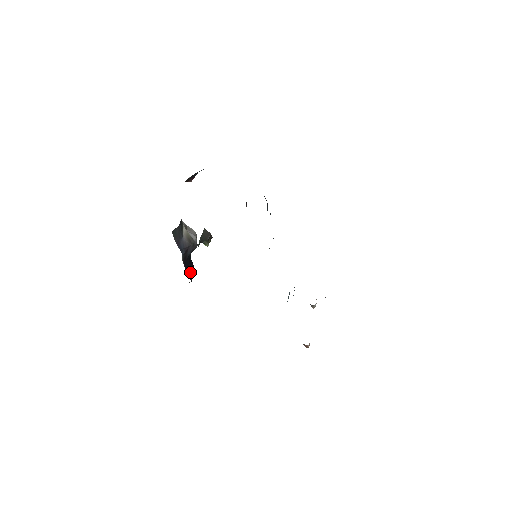
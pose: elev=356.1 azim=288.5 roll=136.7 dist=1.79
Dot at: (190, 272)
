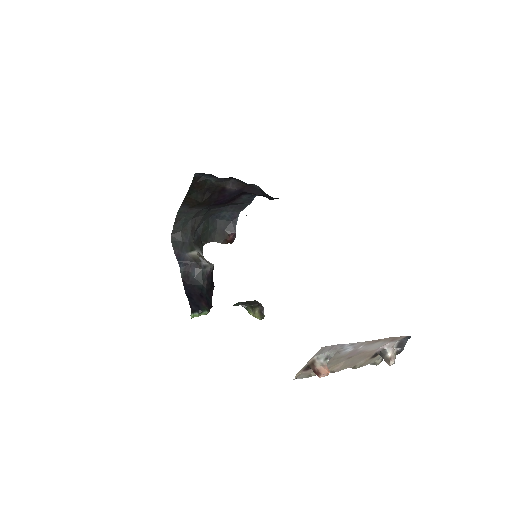
Dot at: (195, 302)
